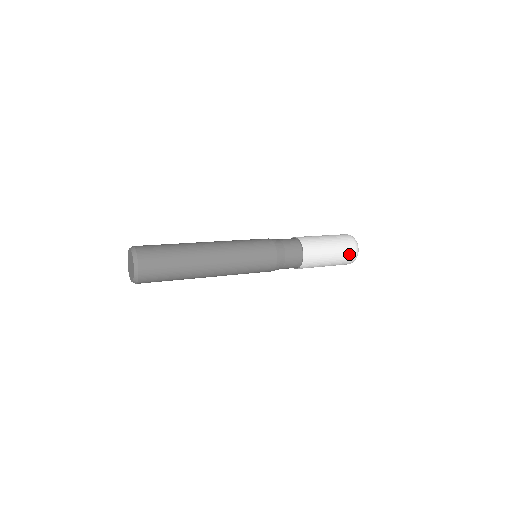
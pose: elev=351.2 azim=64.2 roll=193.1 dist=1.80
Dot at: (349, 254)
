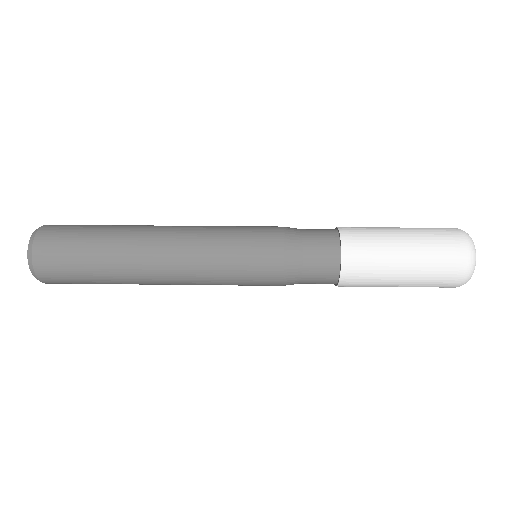
Dot at: occluded
